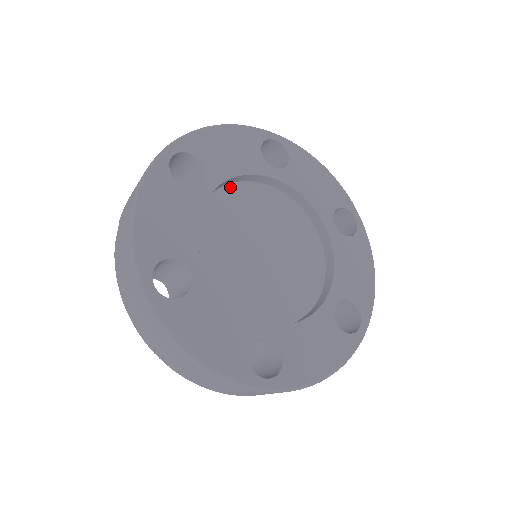
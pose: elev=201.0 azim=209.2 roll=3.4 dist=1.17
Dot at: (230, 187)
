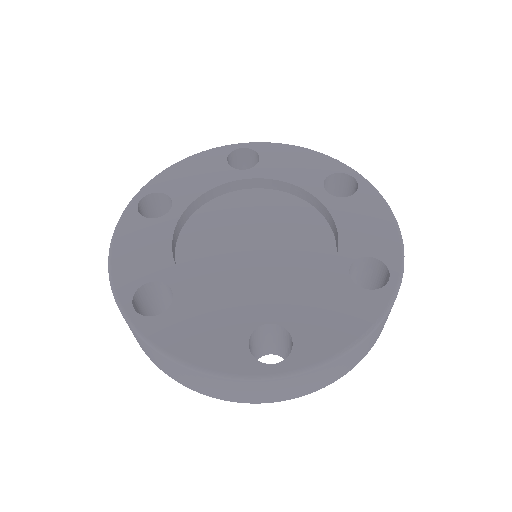
Dot at: (208, 205)
